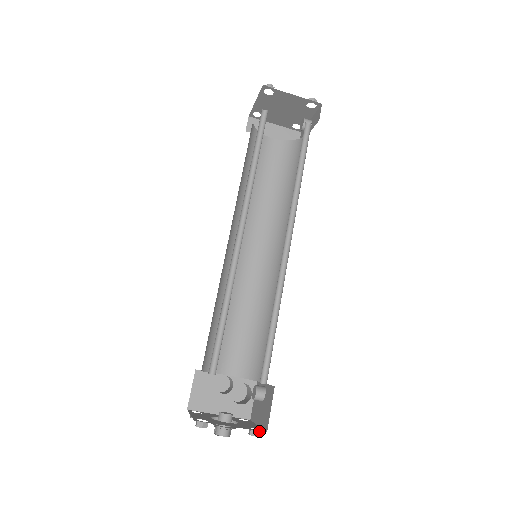
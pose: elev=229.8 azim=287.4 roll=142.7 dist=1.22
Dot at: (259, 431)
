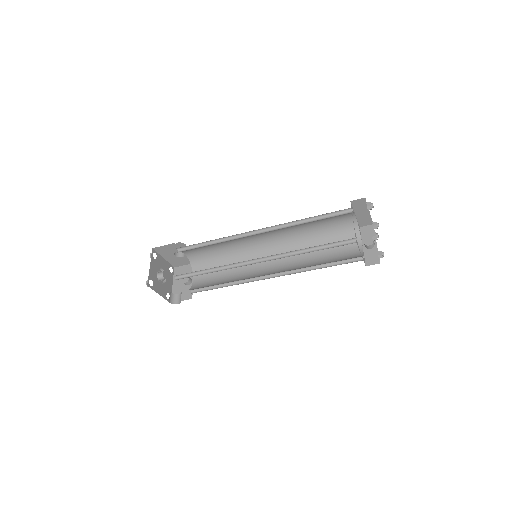
Dot at: (168, 299)
